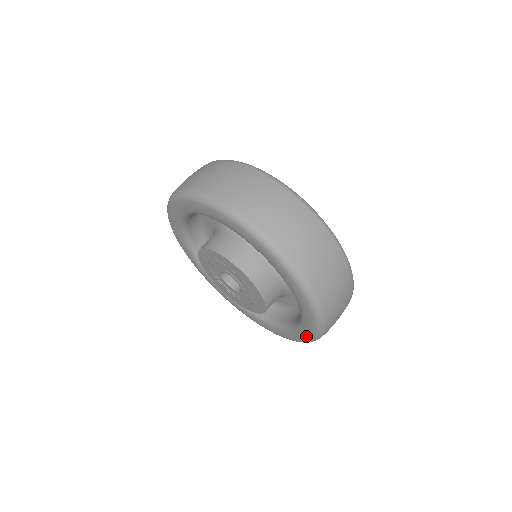
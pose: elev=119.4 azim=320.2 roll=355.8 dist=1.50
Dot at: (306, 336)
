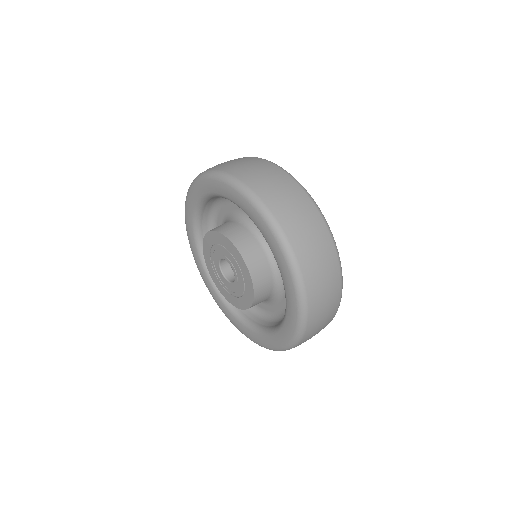
Dot at: (275, 246)
